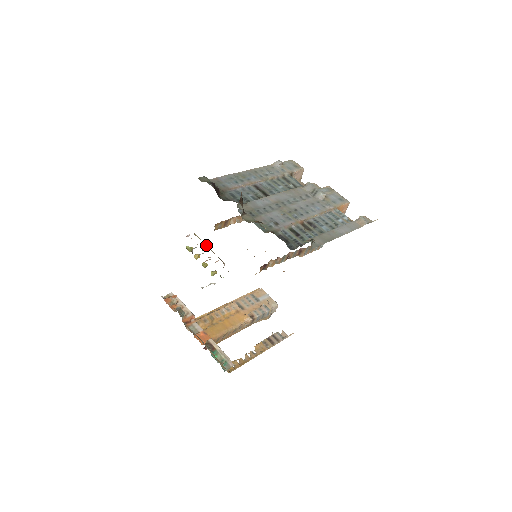
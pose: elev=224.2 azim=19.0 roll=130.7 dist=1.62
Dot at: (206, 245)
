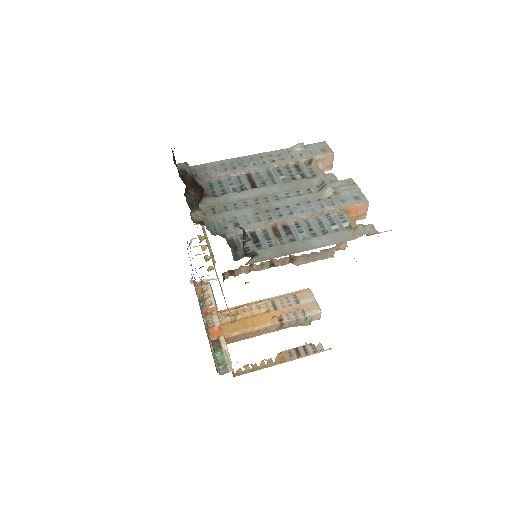
Dot at: (207, 237)
